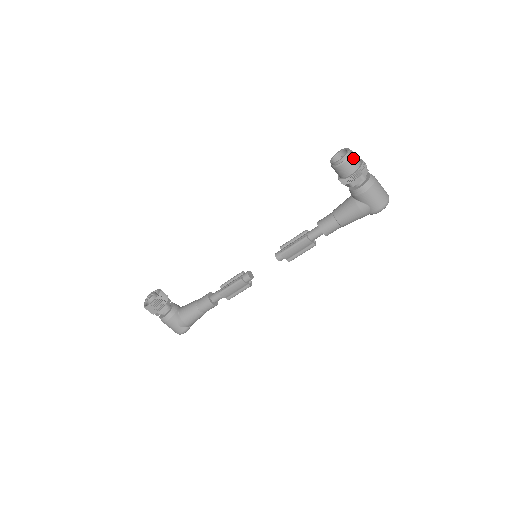
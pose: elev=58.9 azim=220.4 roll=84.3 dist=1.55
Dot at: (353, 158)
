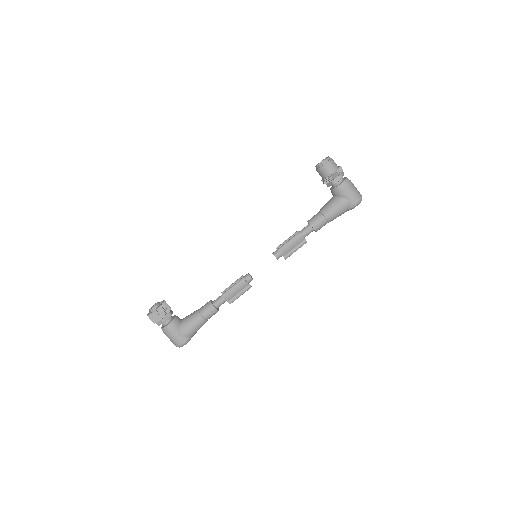
Dot at: (333, 161)
